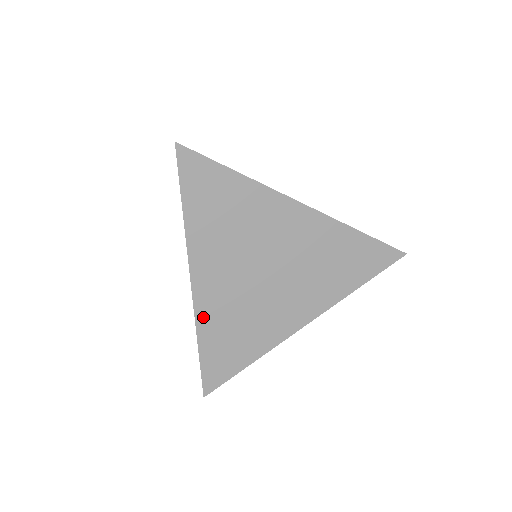
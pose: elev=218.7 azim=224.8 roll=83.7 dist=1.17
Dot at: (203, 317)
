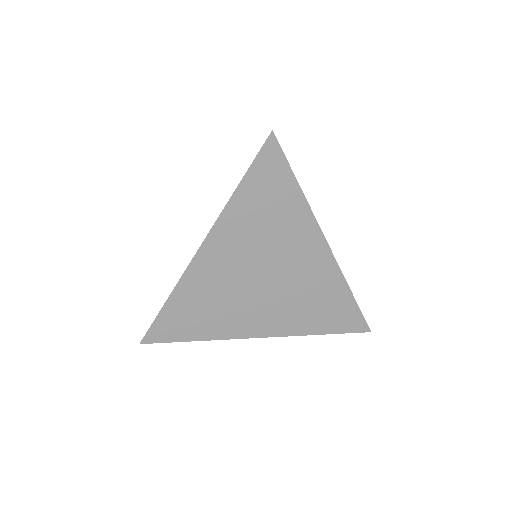
Dot at: (188, 280)
